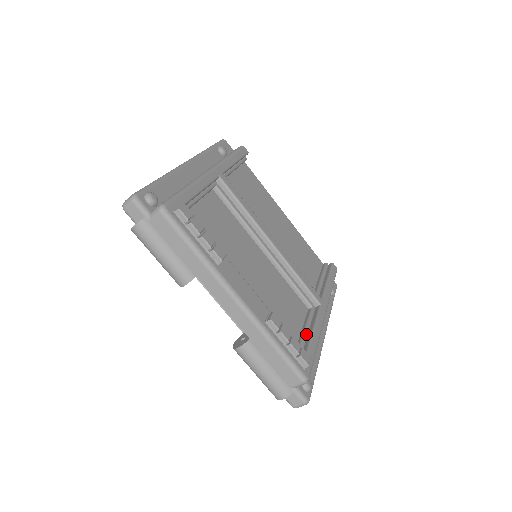
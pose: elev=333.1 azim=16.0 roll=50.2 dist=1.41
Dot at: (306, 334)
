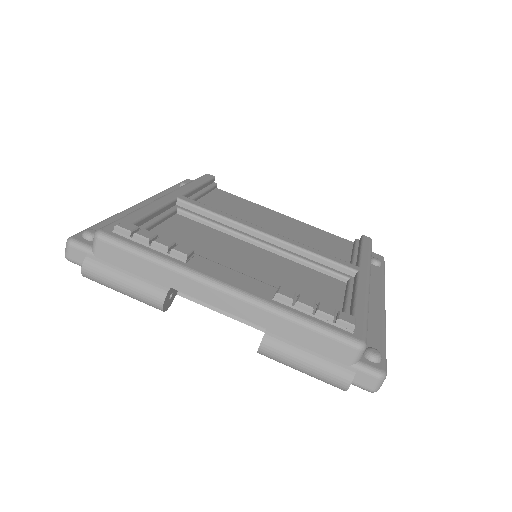
Dot at: (348, 303)
